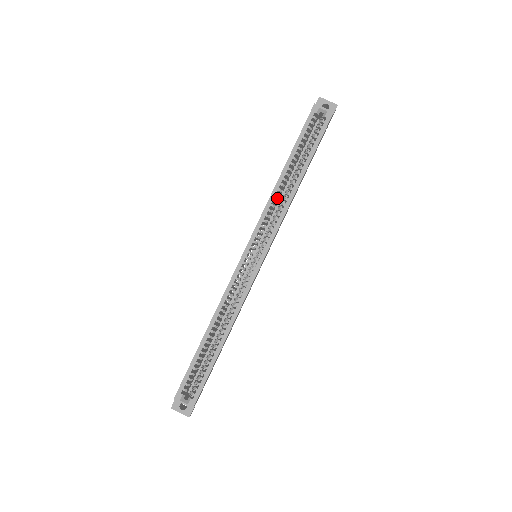
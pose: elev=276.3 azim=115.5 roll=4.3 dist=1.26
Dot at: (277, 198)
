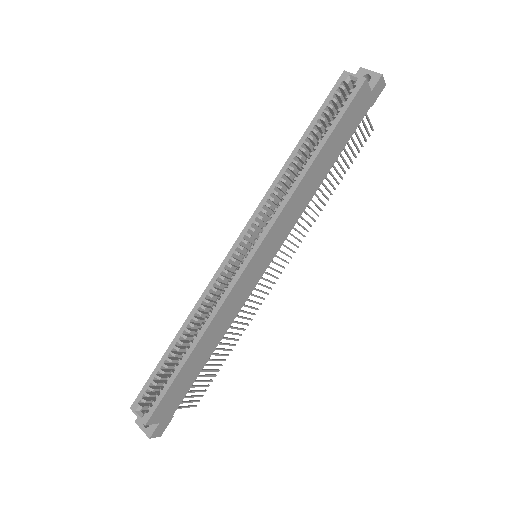
Dot at: (287, 186)
